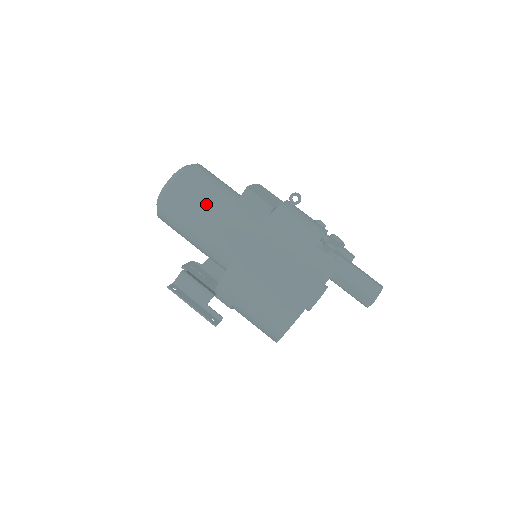
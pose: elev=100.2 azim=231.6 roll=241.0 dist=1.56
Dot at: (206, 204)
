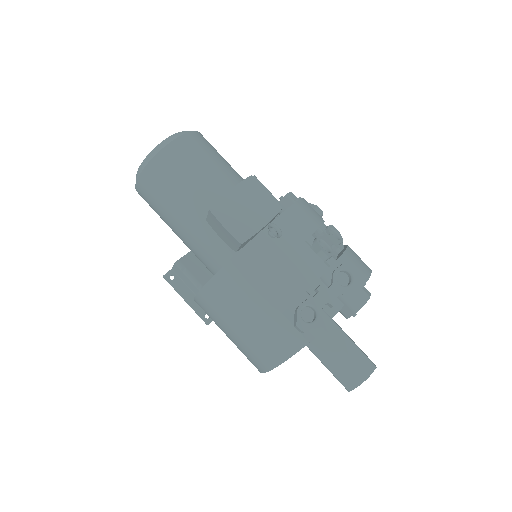
Dot at: (174, 214)
